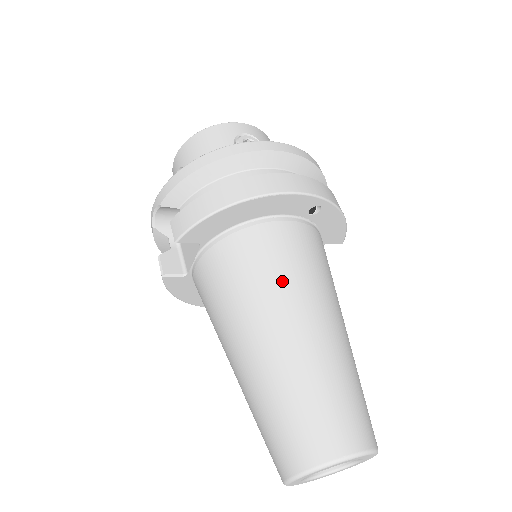
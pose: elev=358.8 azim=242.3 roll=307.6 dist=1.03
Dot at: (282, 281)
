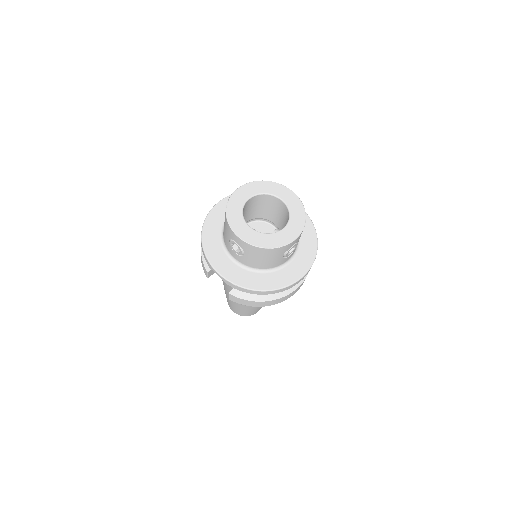
Dot at: occluded
